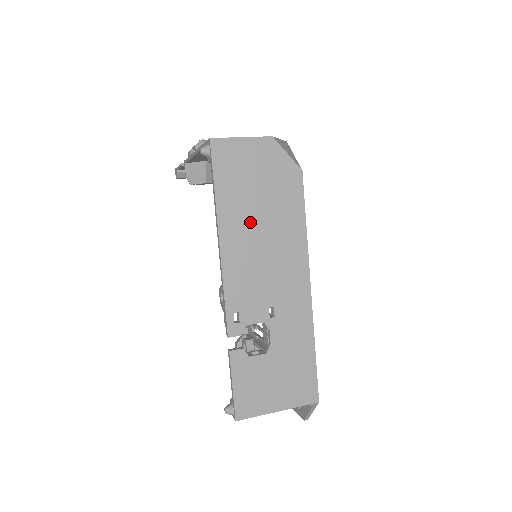
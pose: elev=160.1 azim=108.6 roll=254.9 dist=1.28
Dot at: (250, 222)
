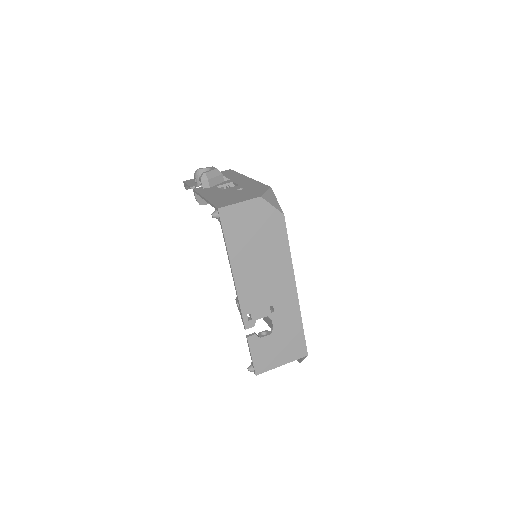
Dot at: (252, 257)
